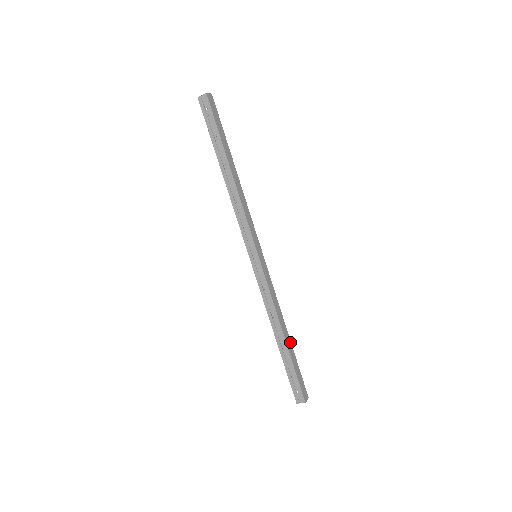
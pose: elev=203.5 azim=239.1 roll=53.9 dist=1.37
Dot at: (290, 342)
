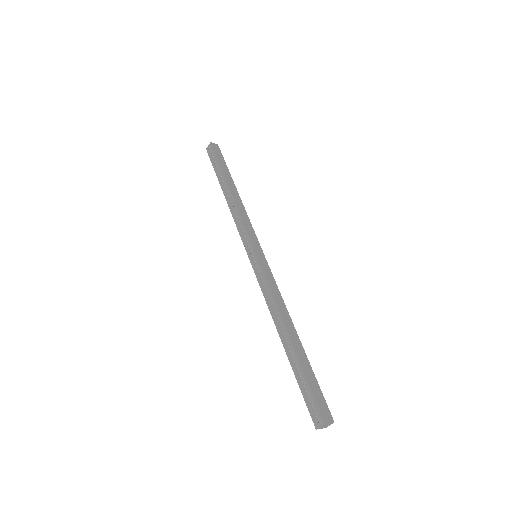
Dot at: (300, 344)
